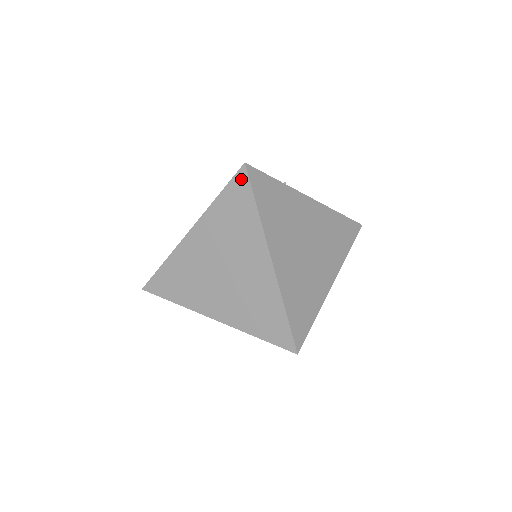
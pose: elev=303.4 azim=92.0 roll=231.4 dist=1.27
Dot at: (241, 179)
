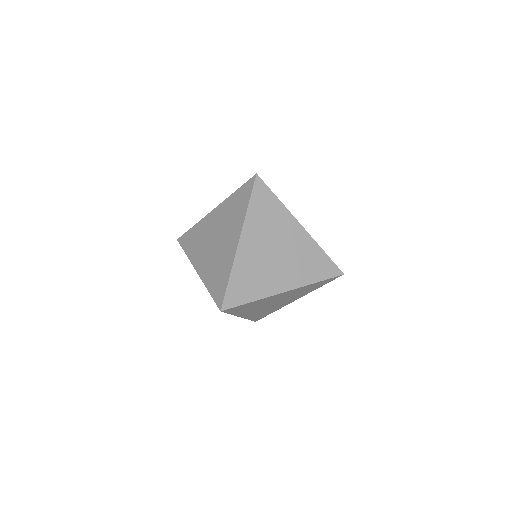
Dot at: (259, 185)
